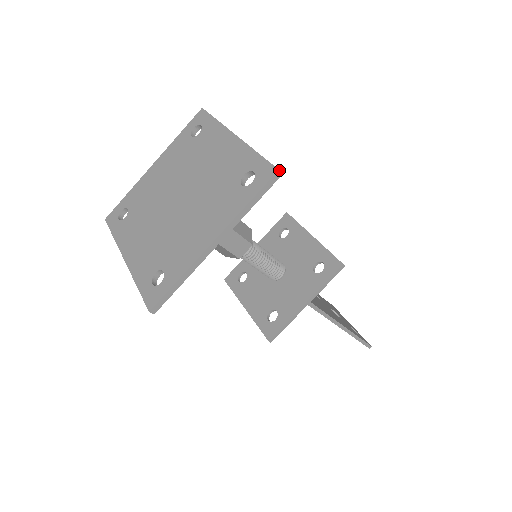
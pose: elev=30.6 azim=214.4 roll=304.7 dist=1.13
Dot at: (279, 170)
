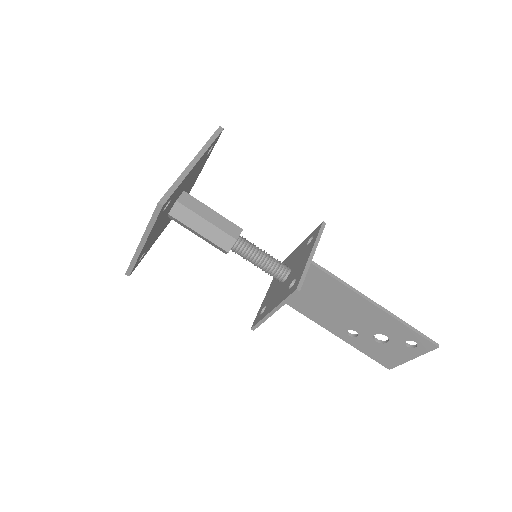
Dot at: (220, 126)
